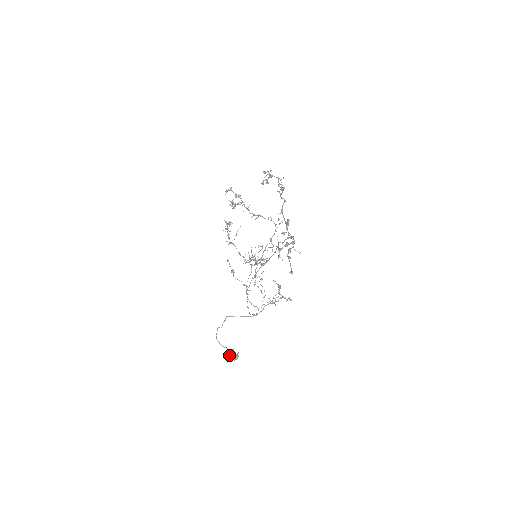
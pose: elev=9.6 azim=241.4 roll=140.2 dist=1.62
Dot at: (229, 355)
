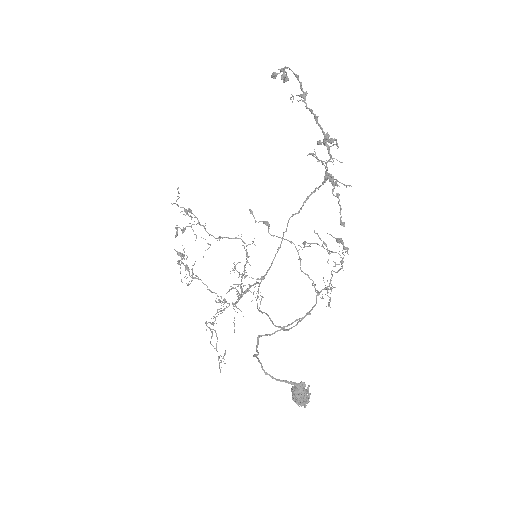
Dot at: (295, 396)
